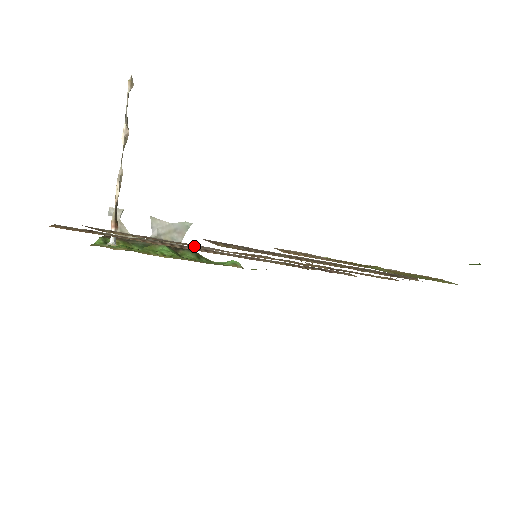
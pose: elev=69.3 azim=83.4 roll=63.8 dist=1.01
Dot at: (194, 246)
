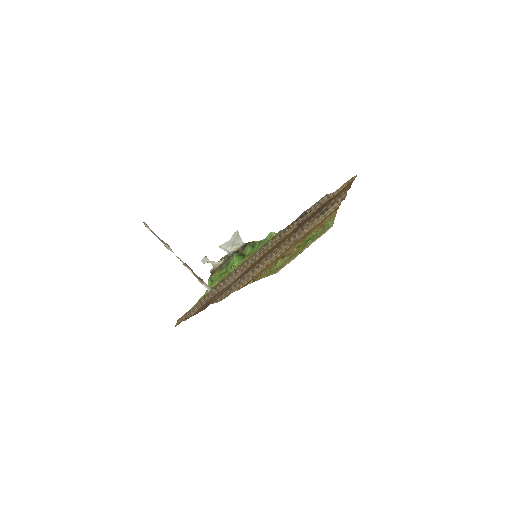
Dot at: (222, 289)
